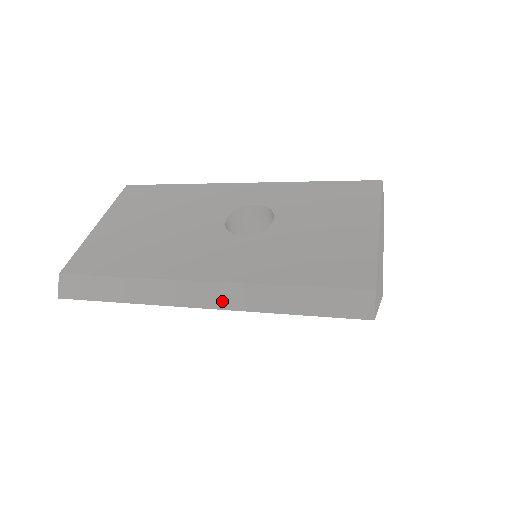
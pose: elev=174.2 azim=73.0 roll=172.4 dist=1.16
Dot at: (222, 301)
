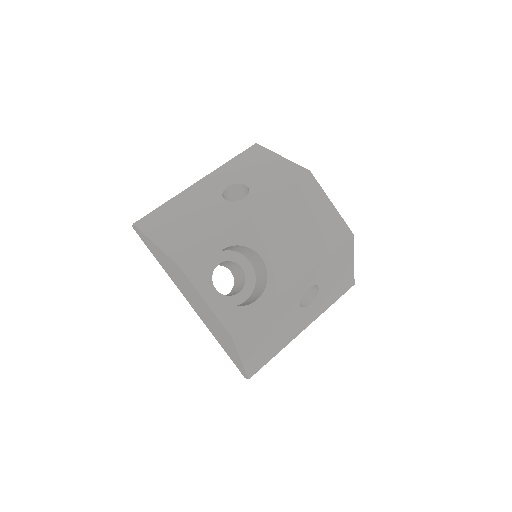
Dot at: occluded
